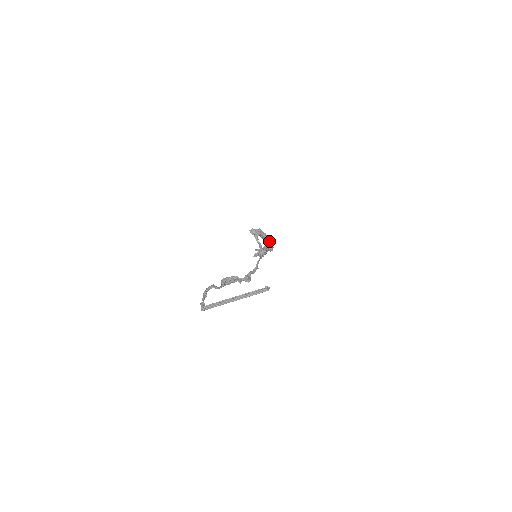
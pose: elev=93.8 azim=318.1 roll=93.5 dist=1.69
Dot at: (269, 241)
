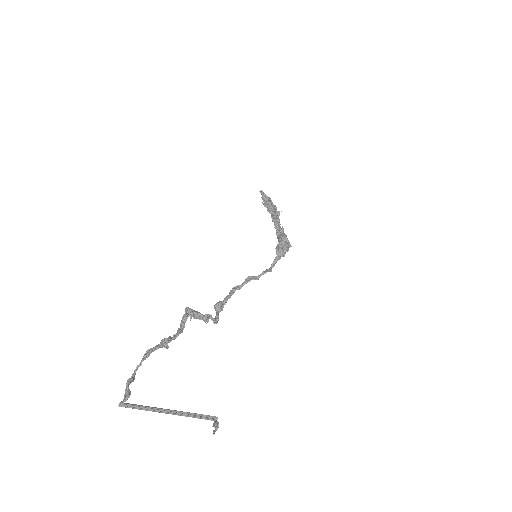
Dot at: occluded
